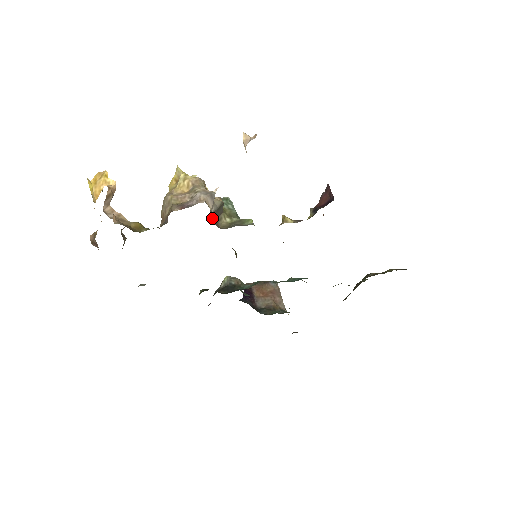
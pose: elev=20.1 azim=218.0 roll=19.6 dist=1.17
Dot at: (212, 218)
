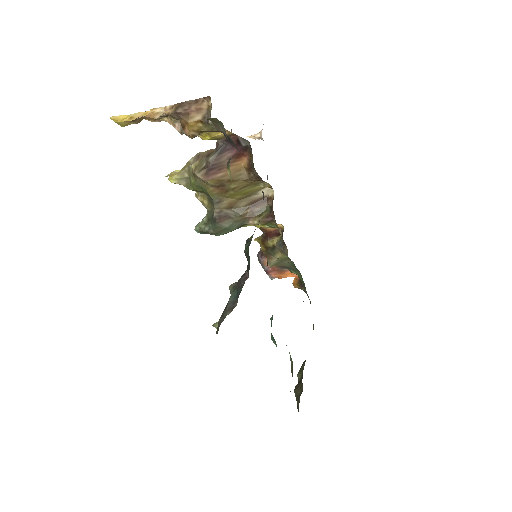
Dot at: occluded
